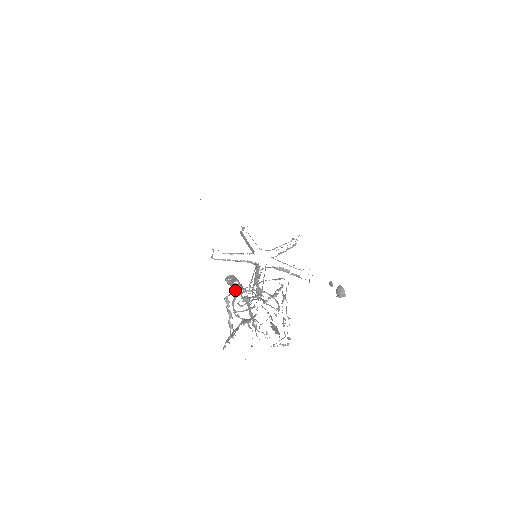
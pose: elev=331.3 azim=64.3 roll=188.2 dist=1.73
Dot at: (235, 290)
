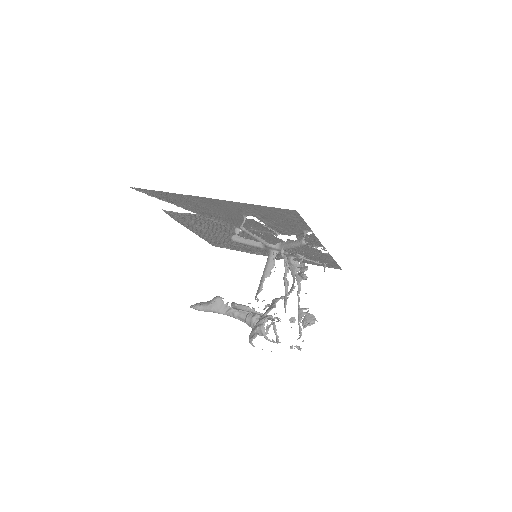
Dot at: (215, 310)
